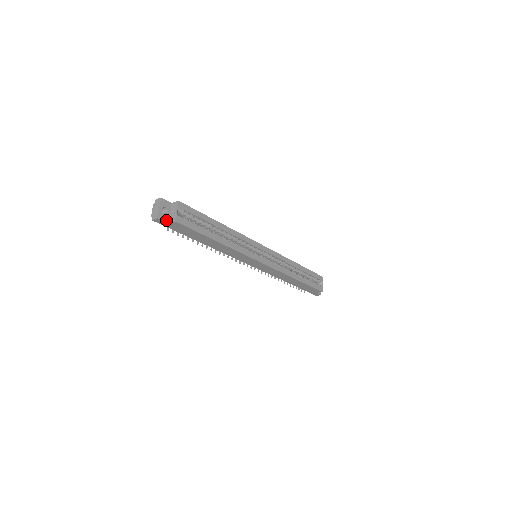
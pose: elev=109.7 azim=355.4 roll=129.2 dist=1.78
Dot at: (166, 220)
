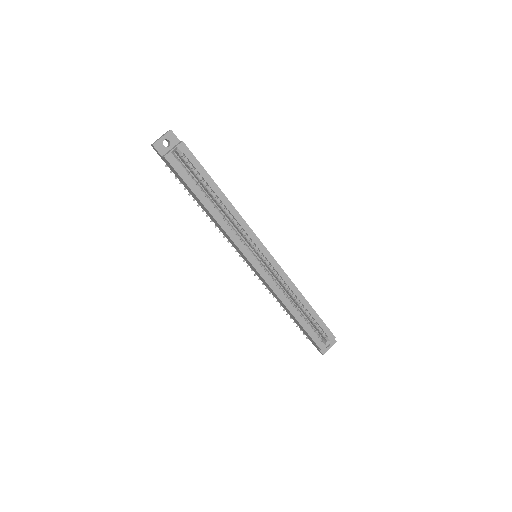
Dot at: (162, 152)
